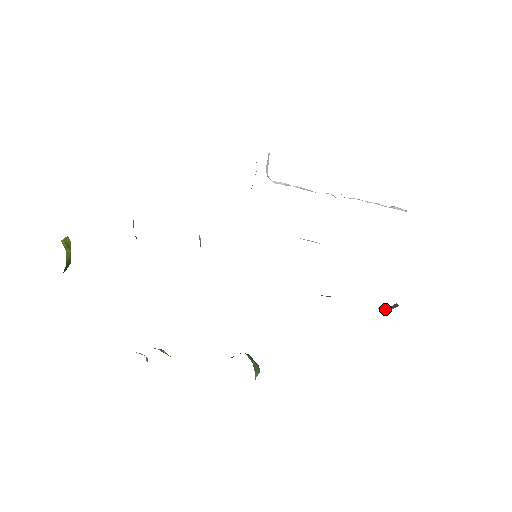
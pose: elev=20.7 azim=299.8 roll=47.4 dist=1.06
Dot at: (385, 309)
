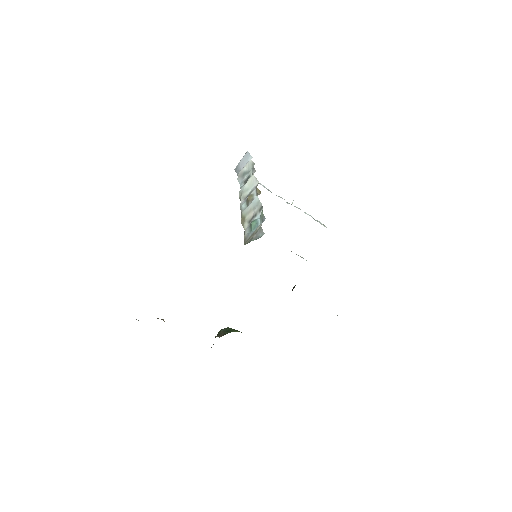
Dot at: occluded
